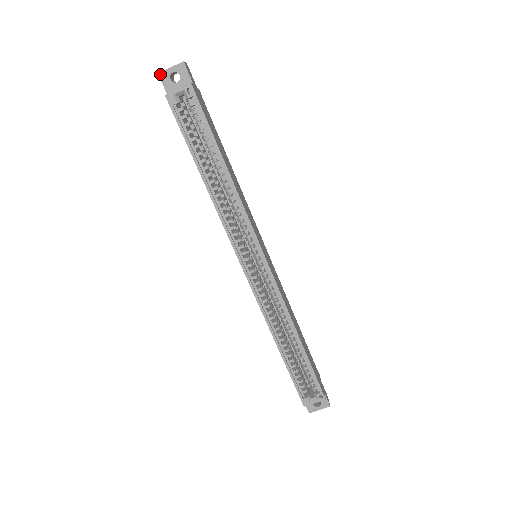
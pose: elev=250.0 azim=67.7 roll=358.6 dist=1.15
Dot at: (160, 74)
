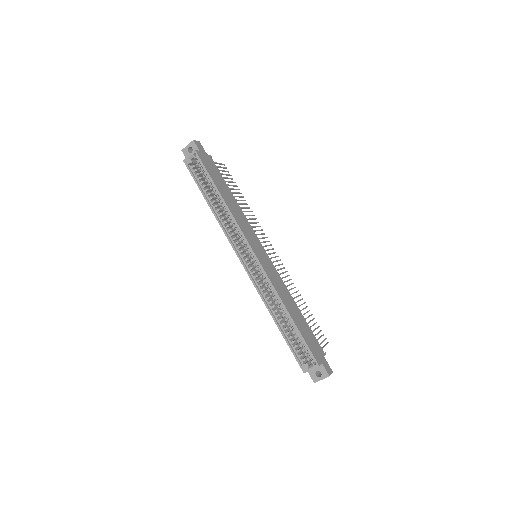
Dot at: (183, 150)
